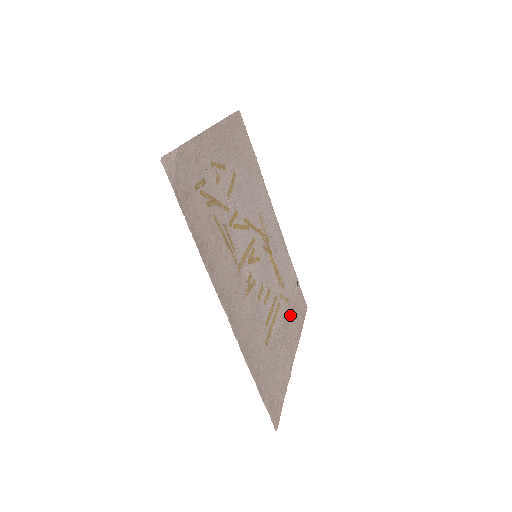
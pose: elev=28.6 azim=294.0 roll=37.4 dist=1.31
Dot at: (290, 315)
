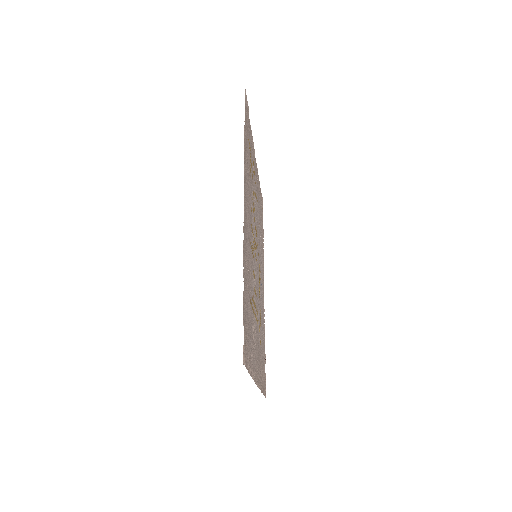
Dot at: (259, 355)
